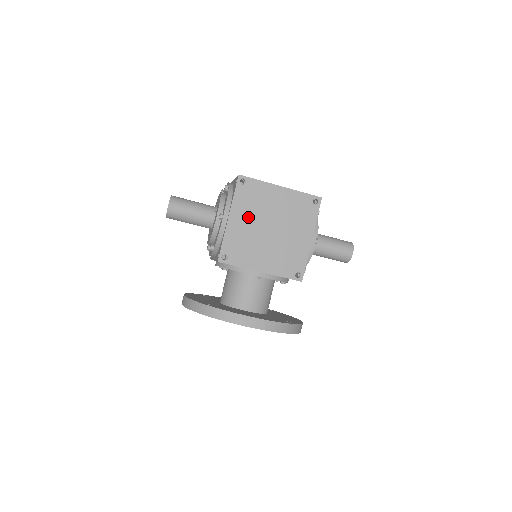
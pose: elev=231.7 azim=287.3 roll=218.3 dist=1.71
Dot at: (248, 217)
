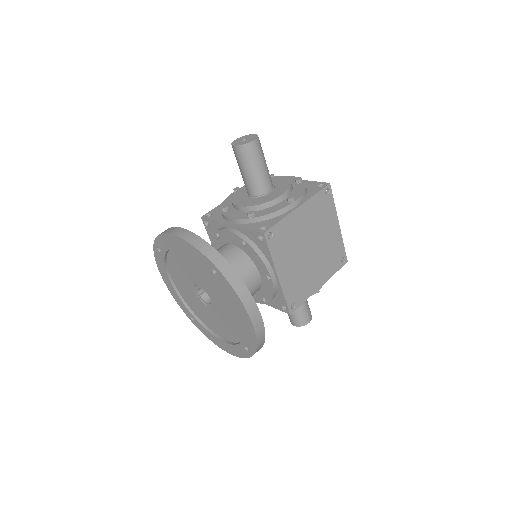
Dot at: (308, 222)
